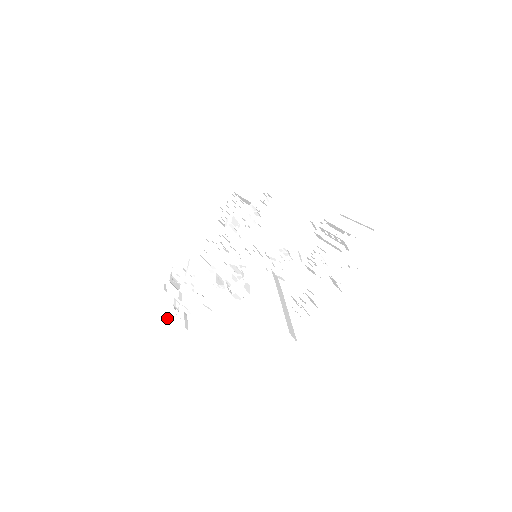
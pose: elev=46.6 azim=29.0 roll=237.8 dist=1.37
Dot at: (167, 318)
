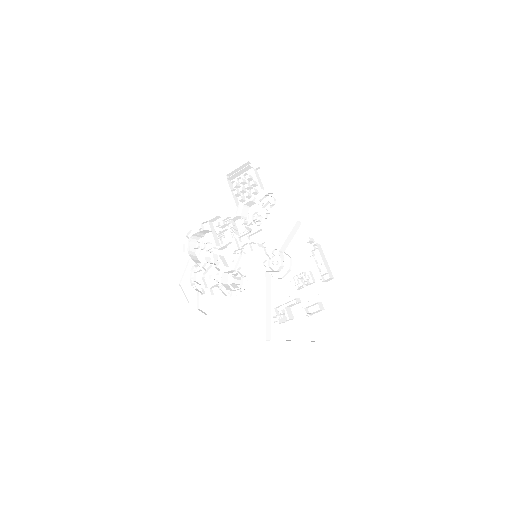
Dot at: (185, 280)
